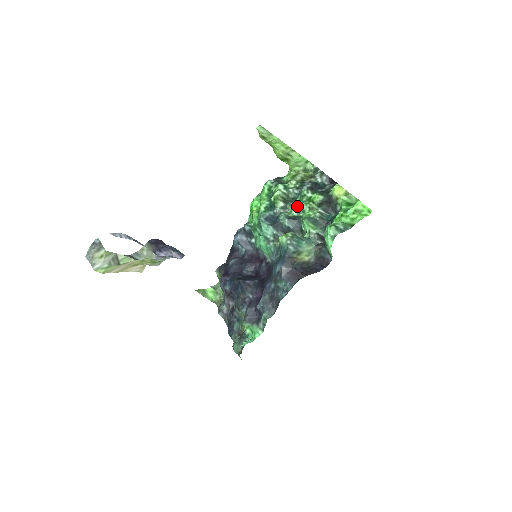
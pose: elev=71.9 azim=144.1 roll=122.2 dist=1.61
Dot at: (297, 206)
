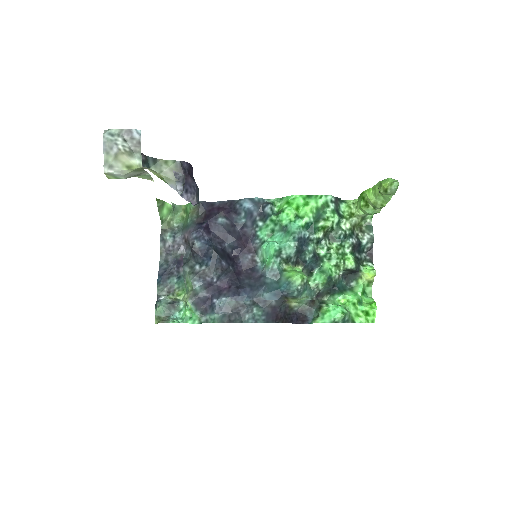
Dot at: (330, 251)
